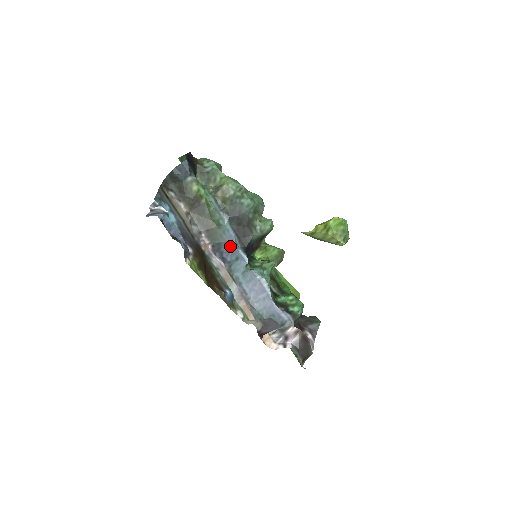
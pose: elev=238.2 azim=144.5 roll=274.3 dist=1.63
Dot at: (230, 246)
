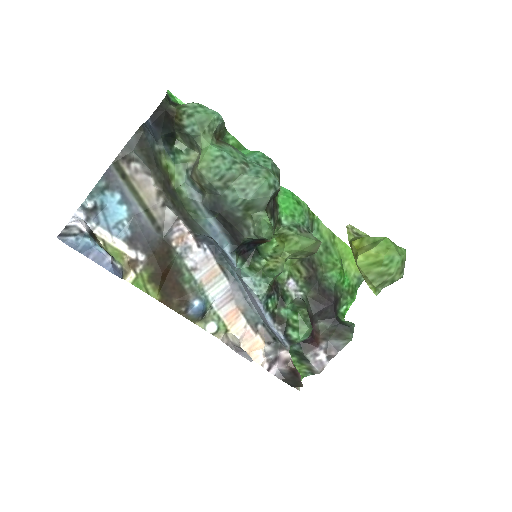
Dot at: (216, 242)
